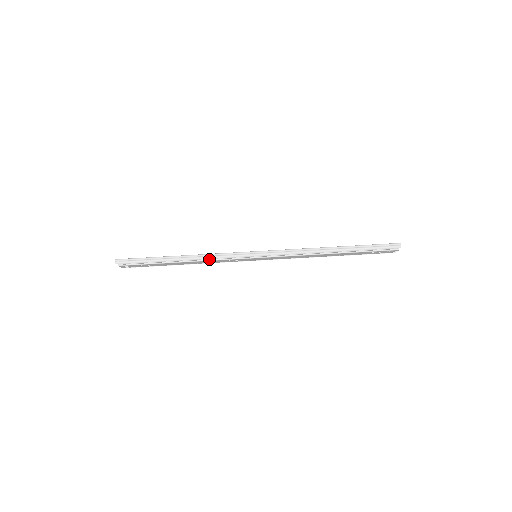
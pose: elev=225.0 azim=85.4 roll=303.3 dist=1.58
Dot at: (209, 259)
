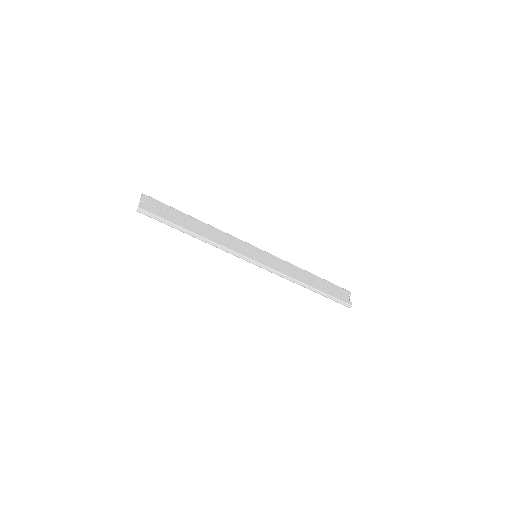
Dot at: (219, 247)
